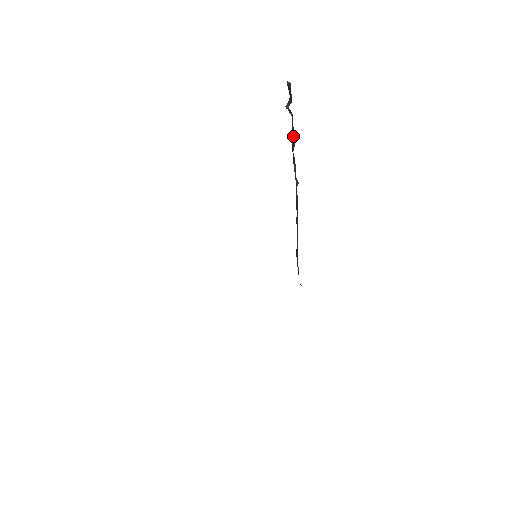
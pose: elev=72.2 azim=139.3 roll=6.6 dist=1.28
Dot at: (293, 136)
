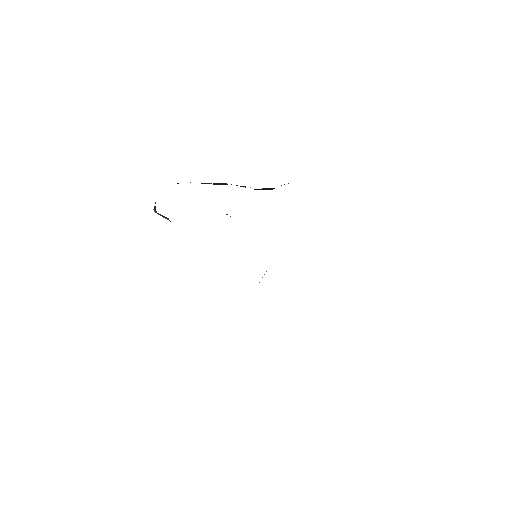
Dot at: occluded
